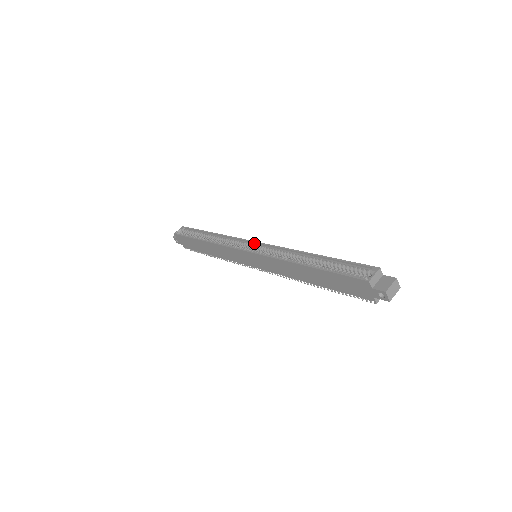
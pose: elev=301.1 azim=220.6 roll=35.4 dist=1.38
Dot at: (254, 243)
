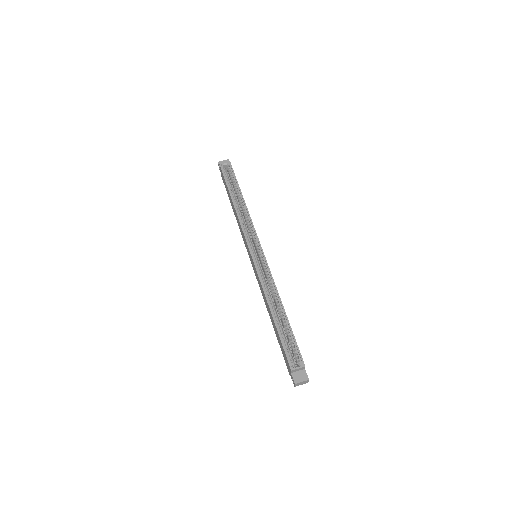
Dot at: (260, 248)
